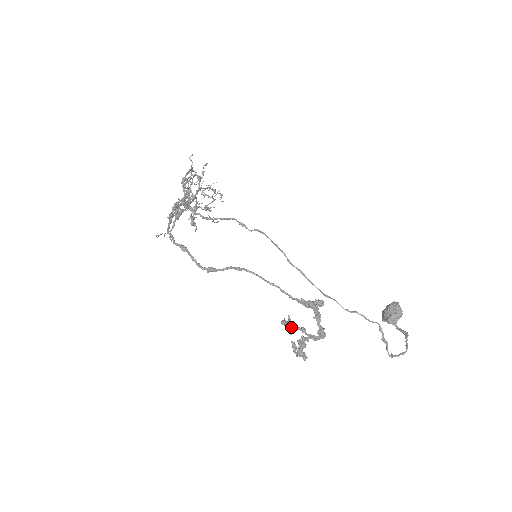
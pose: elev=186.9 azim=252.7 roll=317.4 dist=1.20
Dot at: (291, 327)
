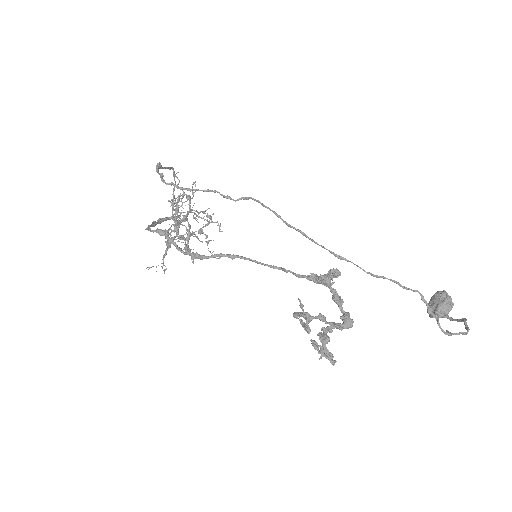
Dot at: (306, 317)
